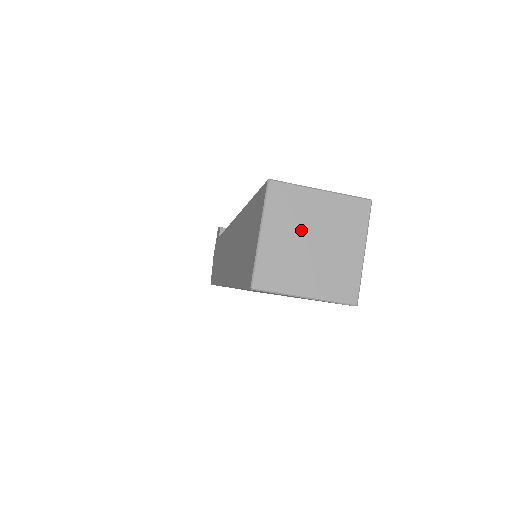
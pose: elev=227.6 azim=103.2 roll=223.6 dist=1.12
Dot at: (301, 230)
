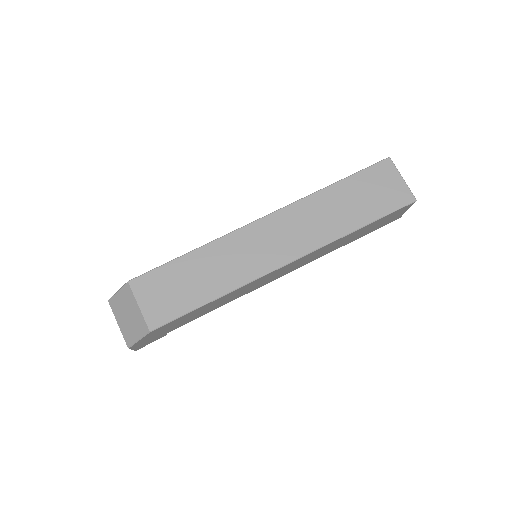
Dot at: occluded
